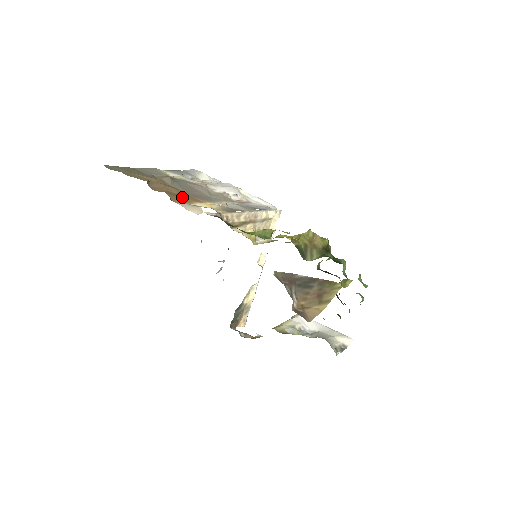
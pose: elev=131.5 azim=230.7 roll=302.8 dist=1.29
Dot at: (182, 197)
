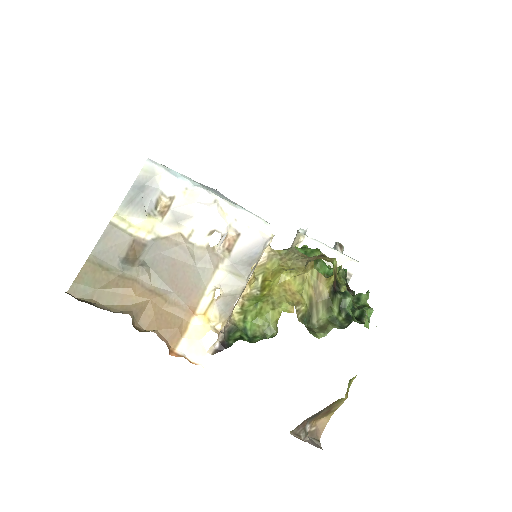
Dot at: (174, 318)
